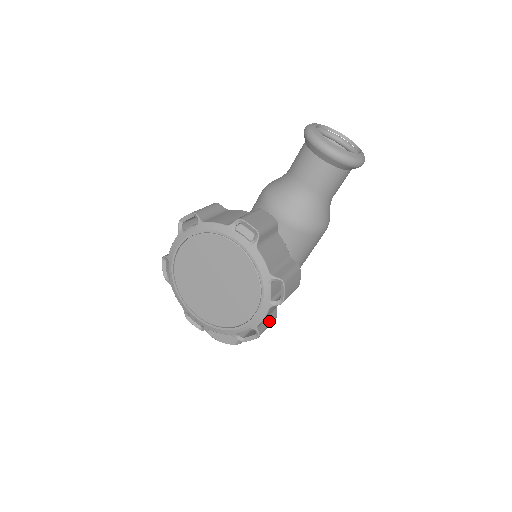
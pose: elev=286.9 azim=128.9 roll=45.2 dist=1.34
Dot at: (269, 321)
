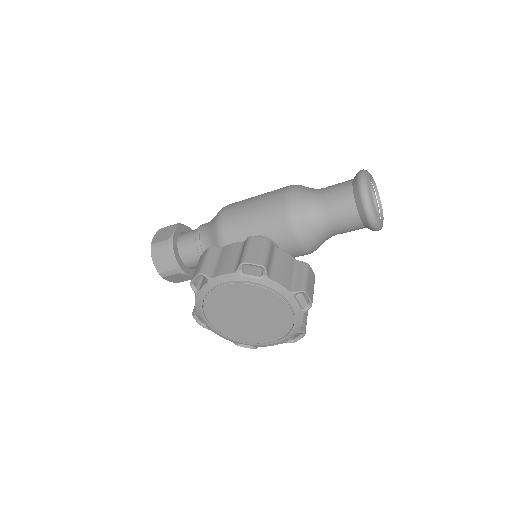
Dot at: occluded
